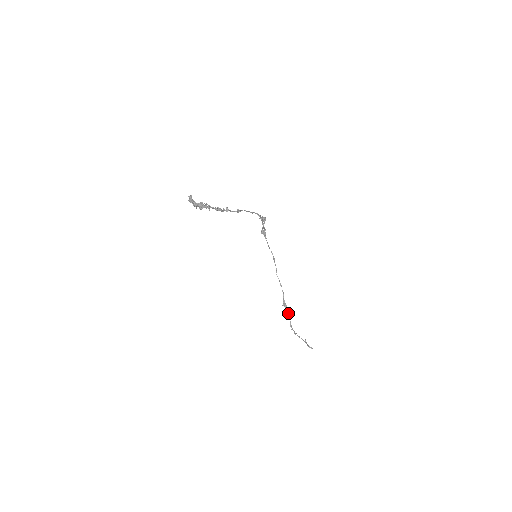
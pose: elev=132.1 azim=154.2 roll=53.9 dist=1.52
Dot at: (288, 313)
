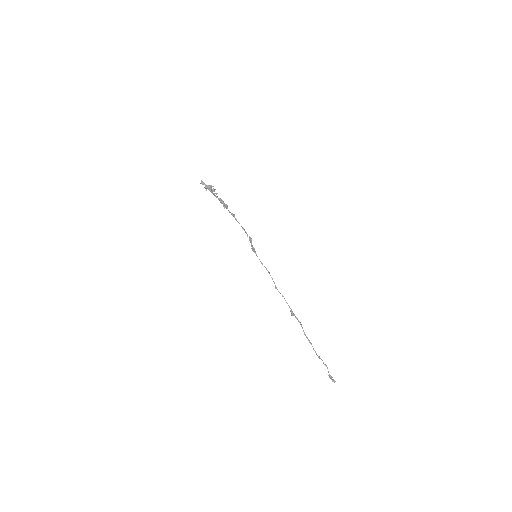
Dot at: occluded
